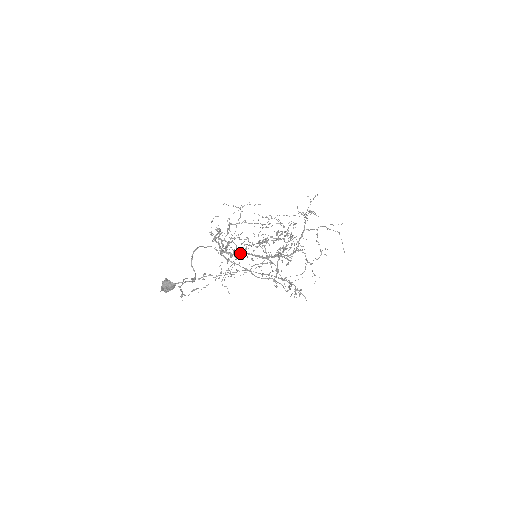
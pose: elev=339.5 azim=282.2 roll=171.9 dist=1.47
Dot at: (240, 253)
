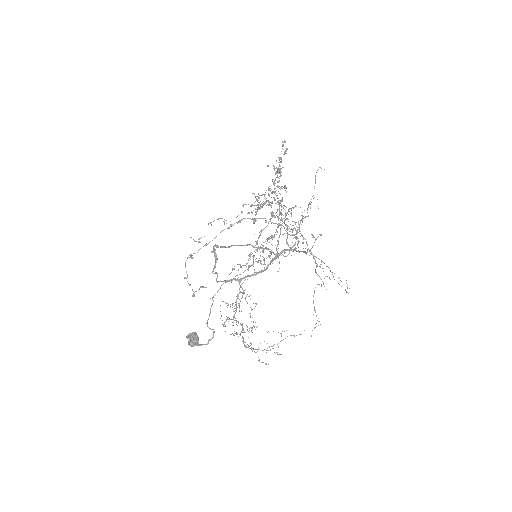
Dot at: occluded
